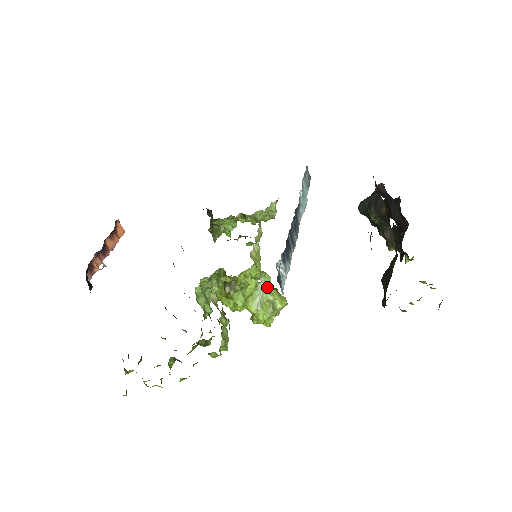
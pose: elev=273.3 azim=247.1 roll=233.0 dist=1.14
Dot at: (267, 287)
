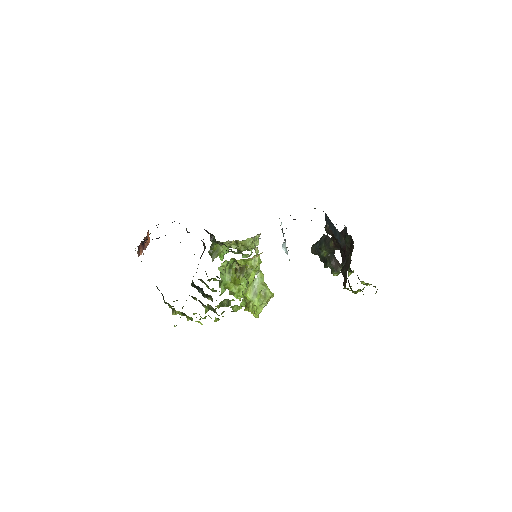
Dot at: (261, 281)
